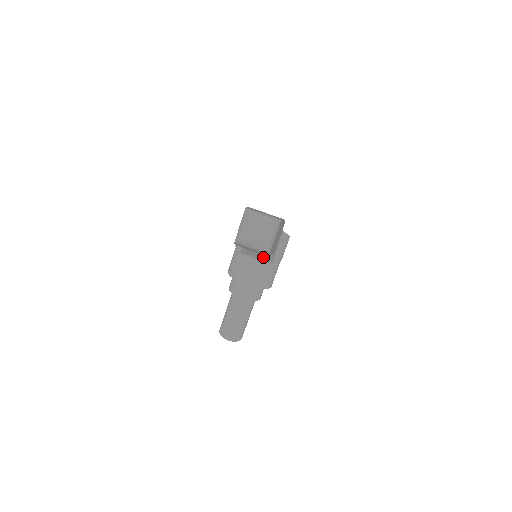
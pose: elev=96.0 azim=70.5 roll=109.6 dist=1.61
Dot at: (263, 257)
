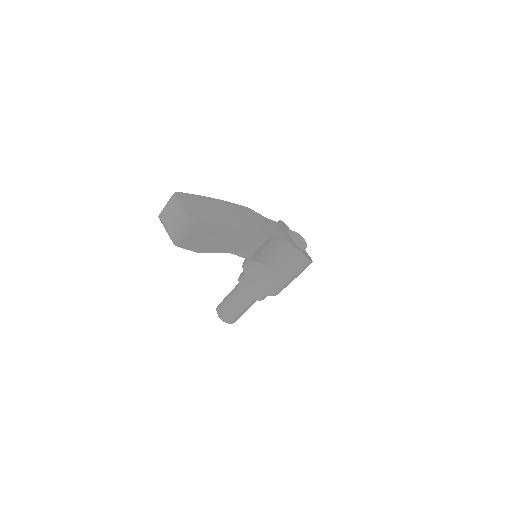
Dot at: occluded
